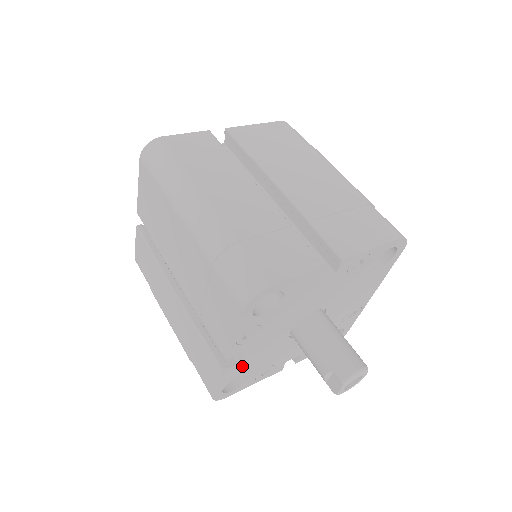
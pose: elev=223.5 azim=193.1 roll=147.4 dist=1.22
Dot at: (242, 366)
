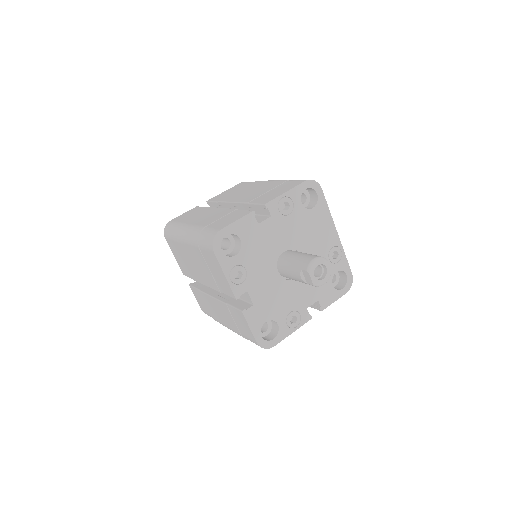
Dot at: (260, 309)
